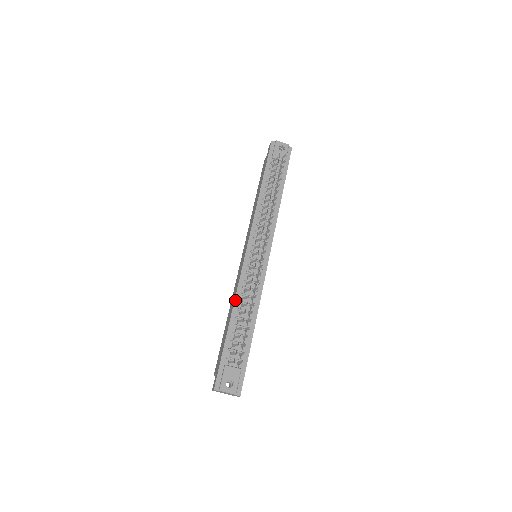
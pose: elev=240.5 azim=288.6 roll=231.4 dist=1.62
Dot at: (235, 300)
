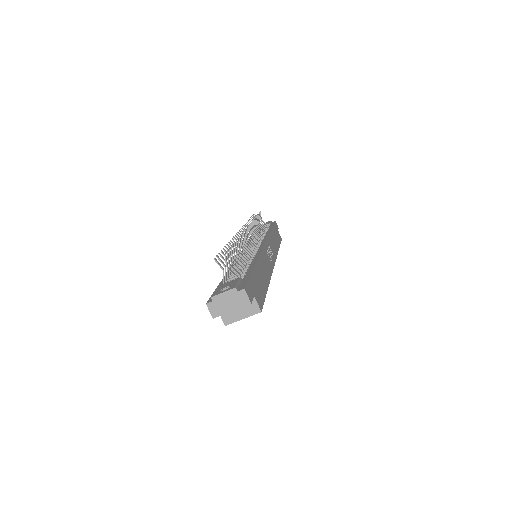
Dot at: (230, 268)
